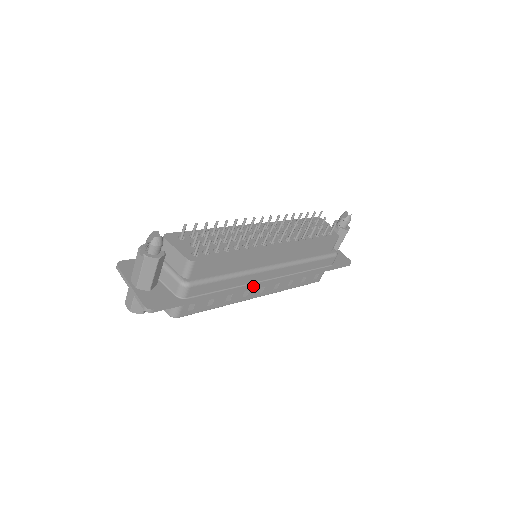
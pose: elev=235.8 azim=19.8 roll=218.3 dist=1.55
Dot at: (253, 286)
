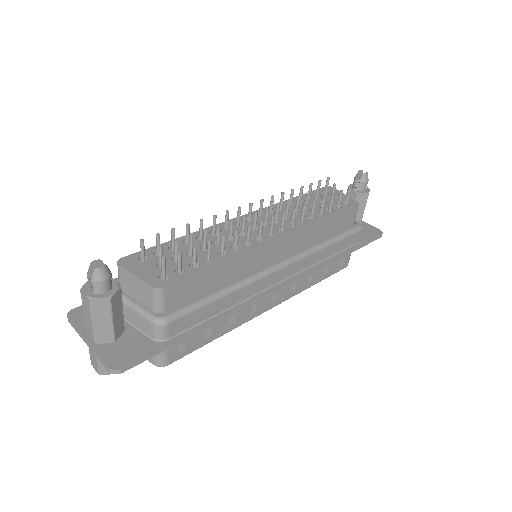
Dot at: (259, 297)
